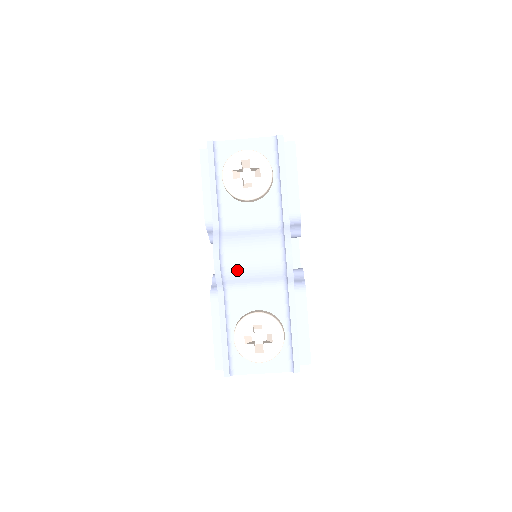
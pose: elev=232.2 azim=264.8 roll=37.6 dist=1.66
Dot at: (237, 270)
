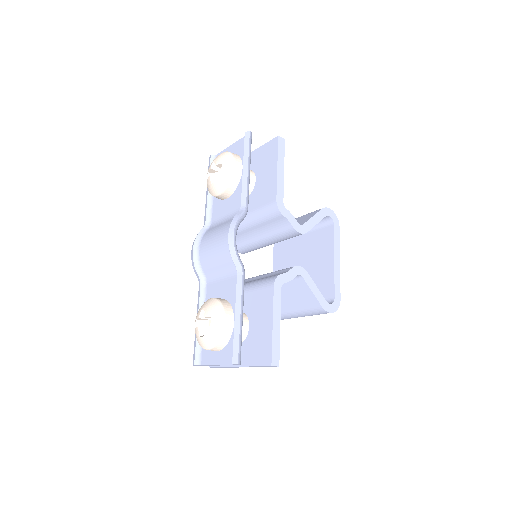
Dot at: (205, 260)
